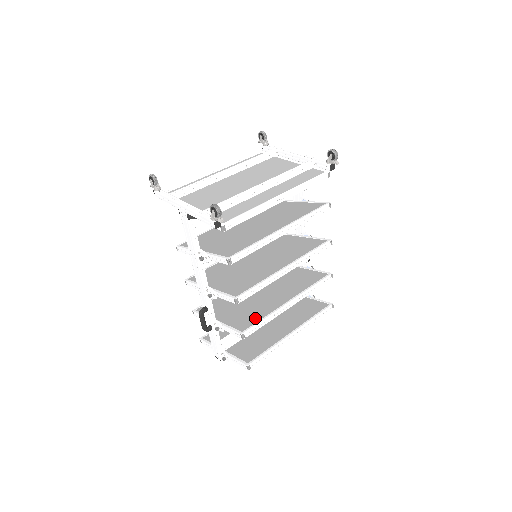
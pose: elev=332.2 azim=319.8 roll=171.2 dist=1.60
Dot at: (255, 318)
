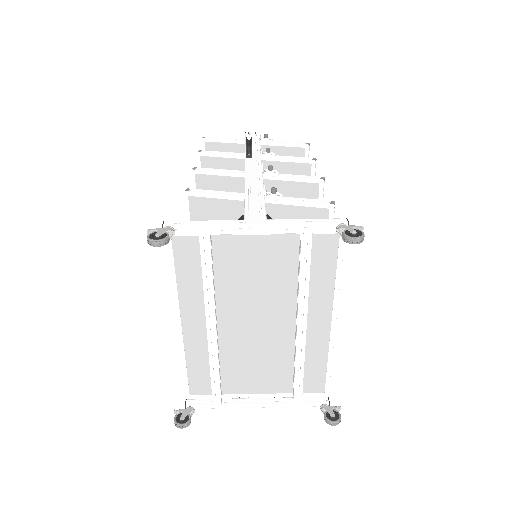
Dot at: occluded
